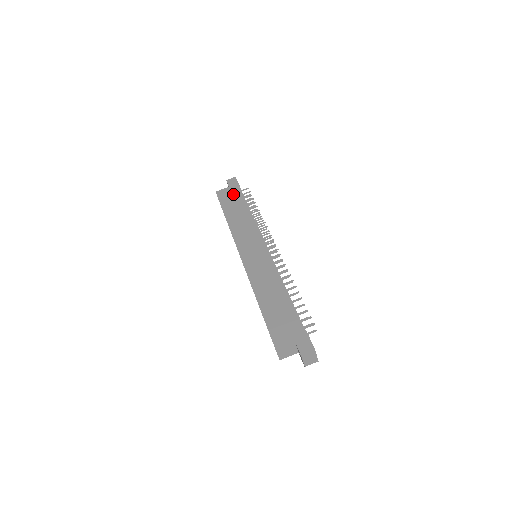
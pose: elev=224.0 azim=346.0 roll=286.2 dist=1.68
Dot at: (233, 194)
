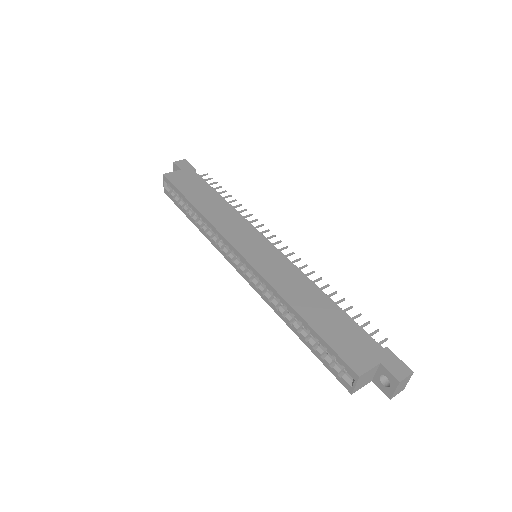
Dot at: (192, 178)
